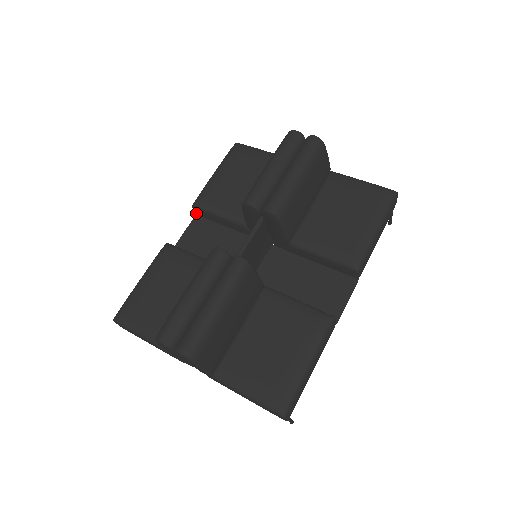
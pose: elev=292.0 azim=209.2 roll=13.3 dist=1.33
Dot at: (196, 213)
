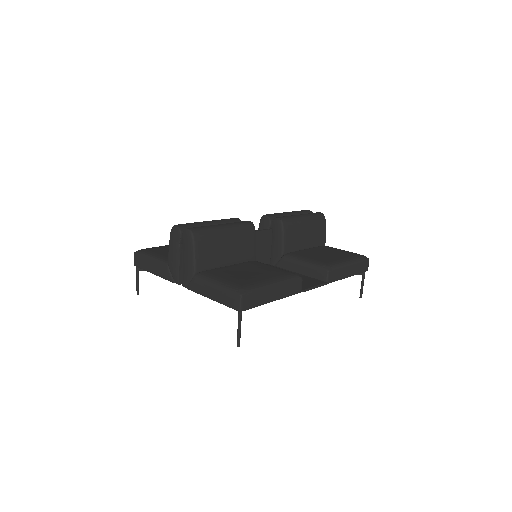
Dot at: occluded
